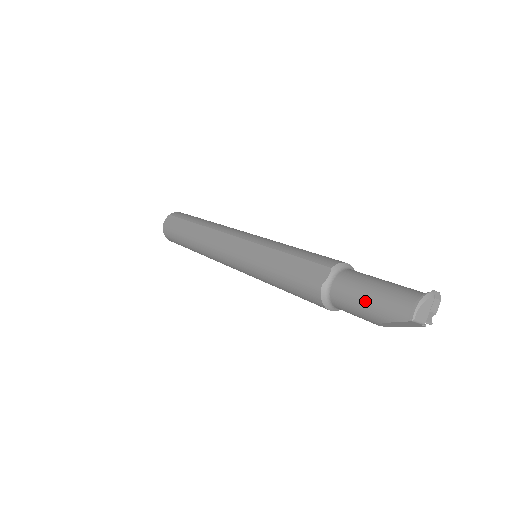
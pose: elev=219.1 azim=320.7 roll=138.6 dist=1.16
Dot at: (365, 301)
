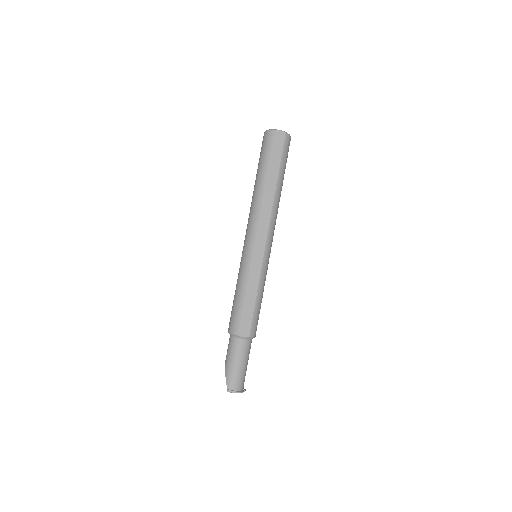
Dot at: (233, 364)
